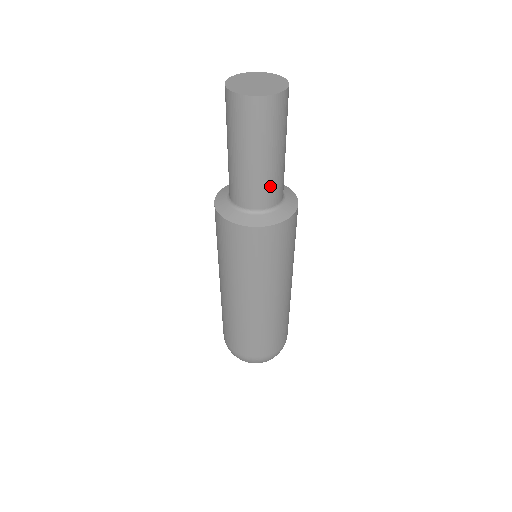
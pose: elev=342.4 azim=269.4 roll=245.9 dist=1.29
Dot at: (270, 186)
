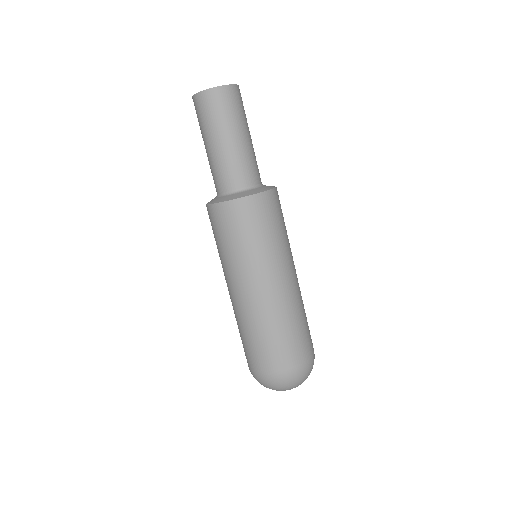
Dot at: (225, 170)
